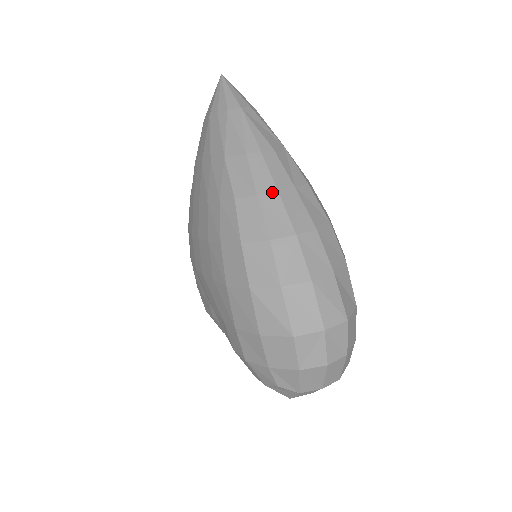
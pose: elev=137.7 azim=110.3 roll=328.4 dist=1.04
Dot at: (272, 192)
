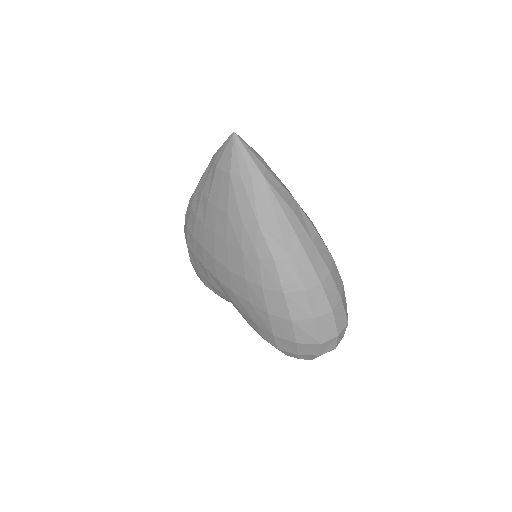
Dot at: (301, 253)
